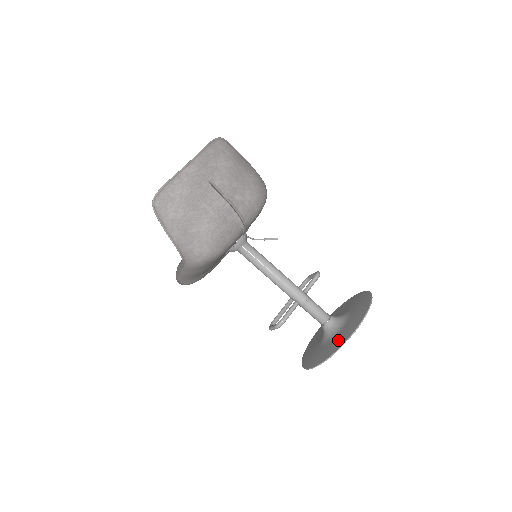
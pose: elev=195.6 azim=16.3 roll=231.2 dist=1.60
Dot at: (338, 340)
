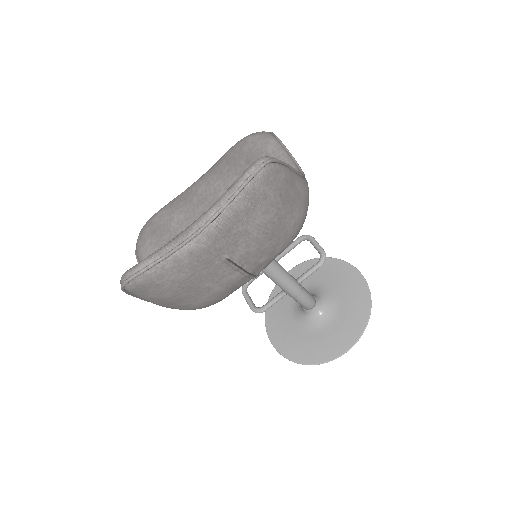
Dot at: (314, 348)
